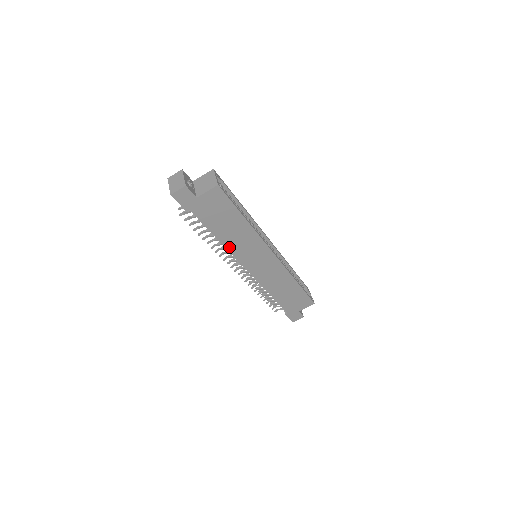
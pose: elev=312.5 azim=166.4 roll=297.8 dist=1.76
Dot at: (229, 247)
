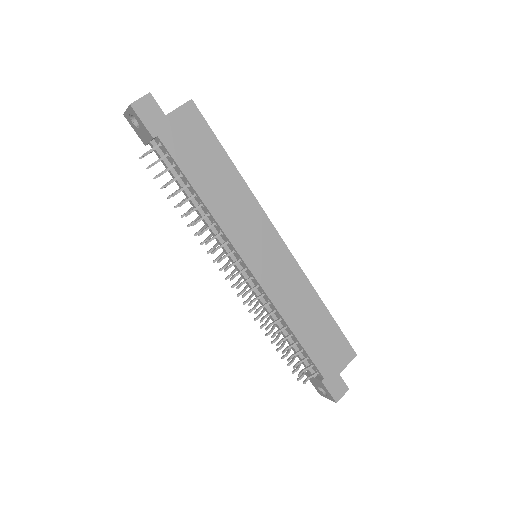
Dot at: (218, 216)
